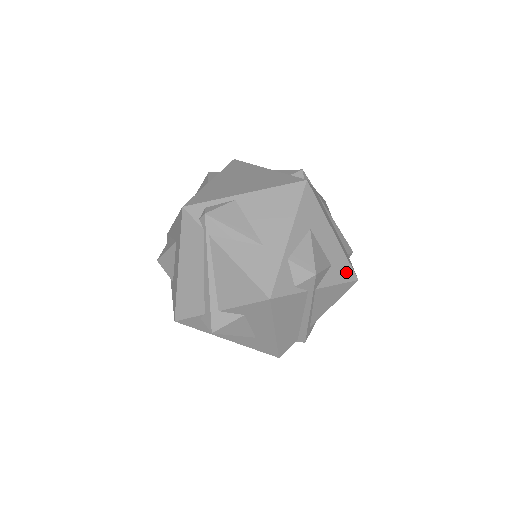
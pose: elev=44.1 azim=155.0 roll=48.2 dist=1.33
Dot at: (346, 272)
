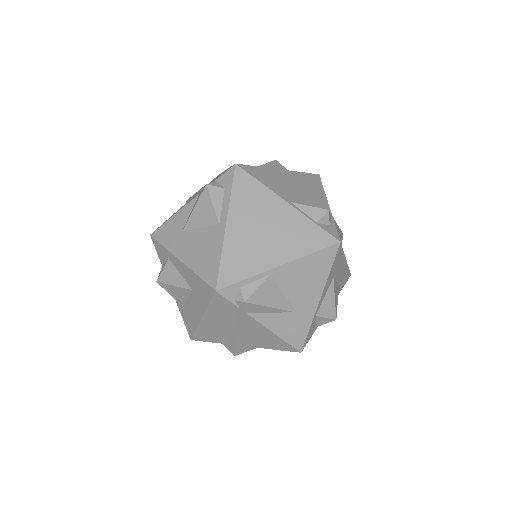
Dot at: (346, 279)
